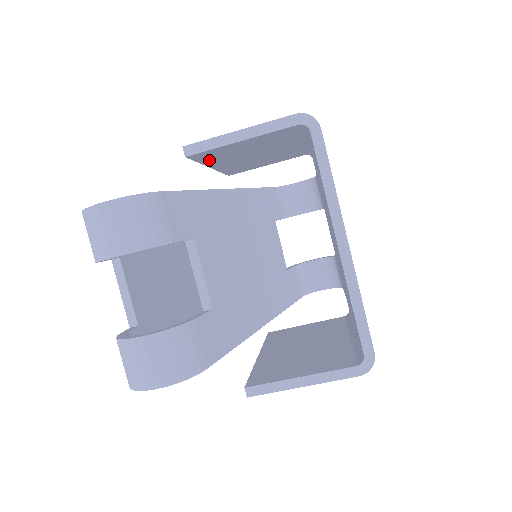
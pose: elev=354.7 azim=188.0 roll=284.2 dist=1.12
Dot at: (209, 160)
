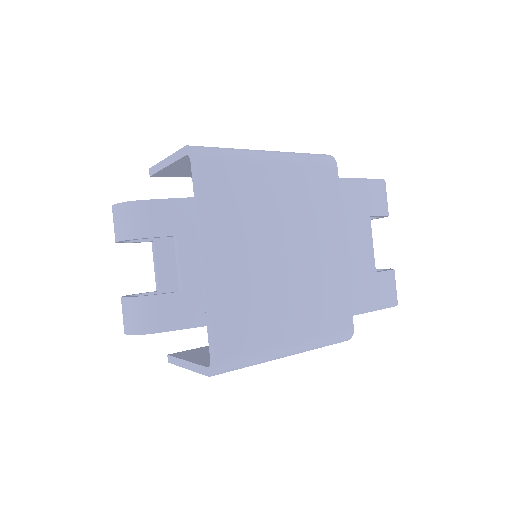
Dot at: (190, 175)
